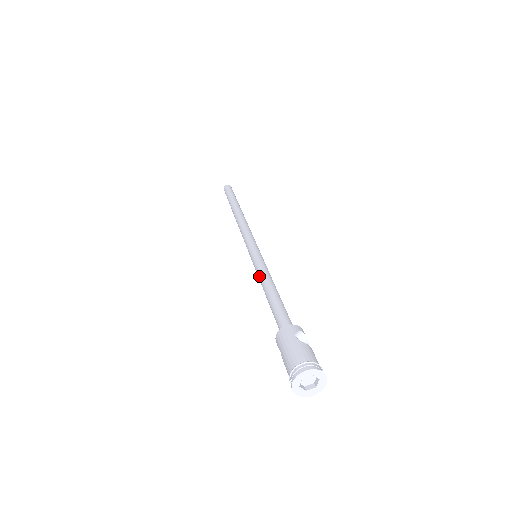
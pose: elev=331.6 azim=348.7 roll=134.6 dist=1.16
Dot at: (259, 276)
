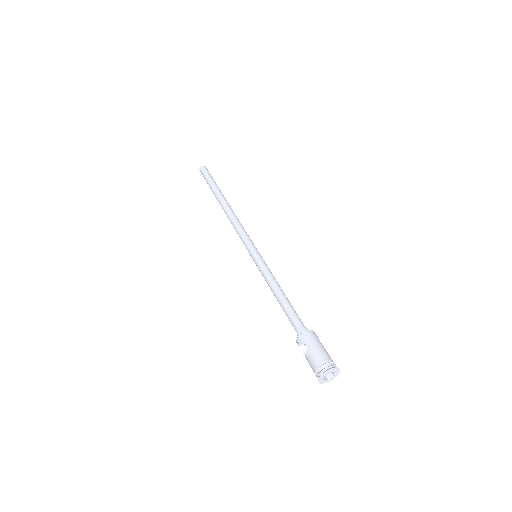
Dot at: (269, 277)
